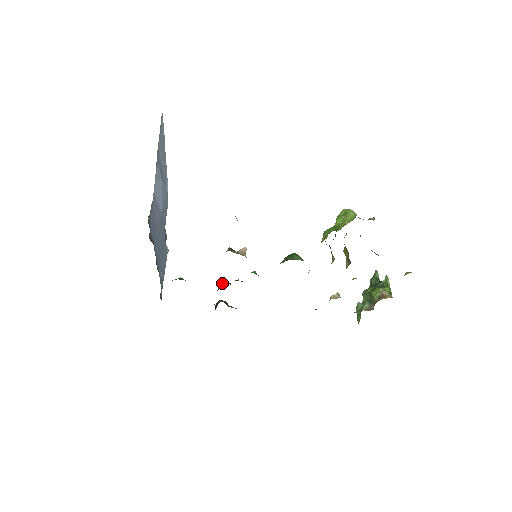
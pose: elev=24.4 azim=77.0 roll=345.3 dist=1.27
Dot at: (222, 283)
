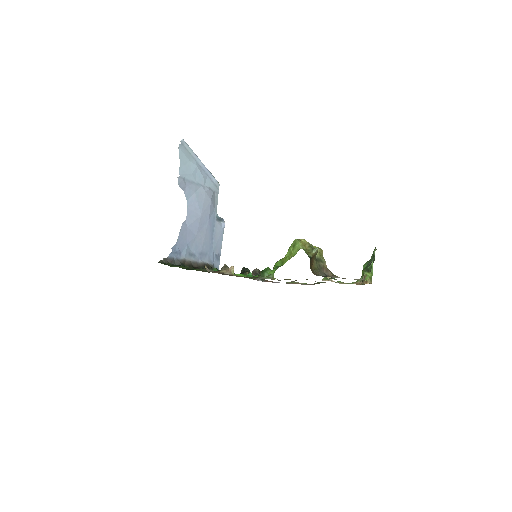
Dot at: (243, 269)
